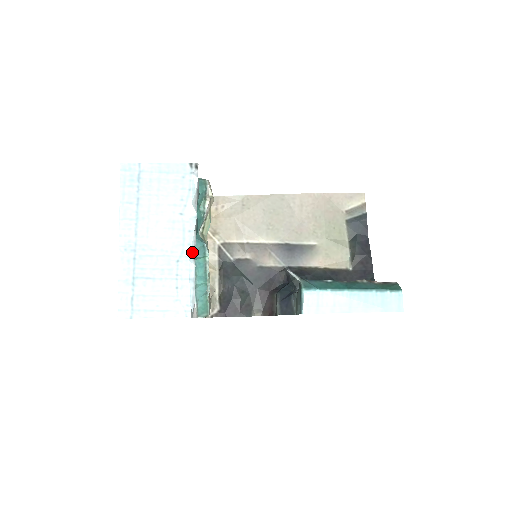
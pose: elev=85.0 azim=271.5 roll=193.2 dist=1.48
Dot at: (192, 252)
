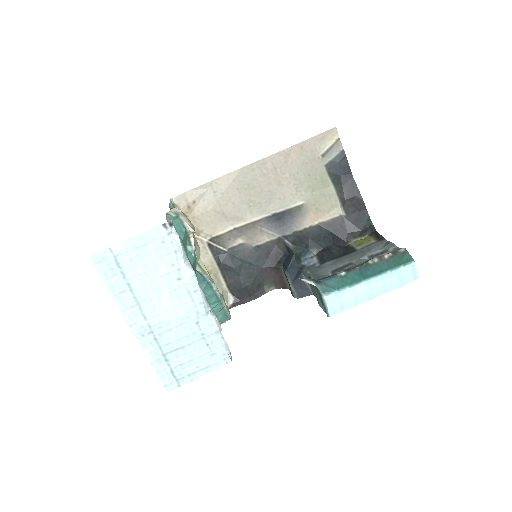
Dot at: (206, 308)
